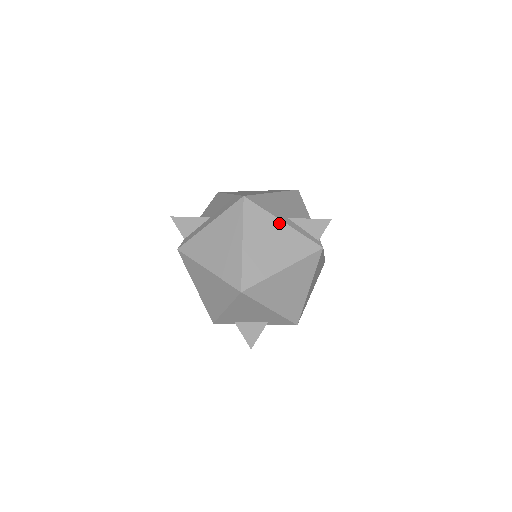
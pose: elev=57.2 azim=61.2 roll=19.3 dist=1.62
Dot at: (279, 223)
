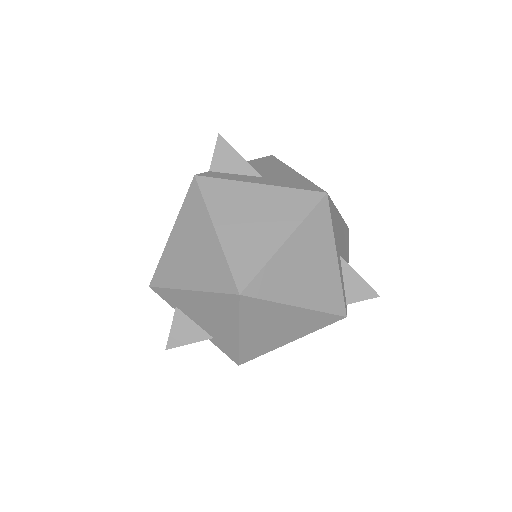
Dot at: (333, 254)
